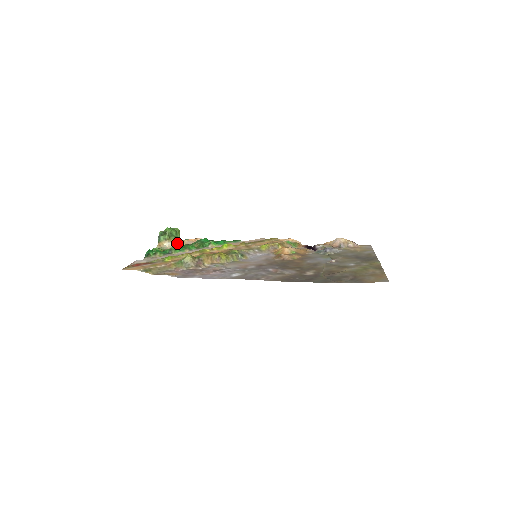
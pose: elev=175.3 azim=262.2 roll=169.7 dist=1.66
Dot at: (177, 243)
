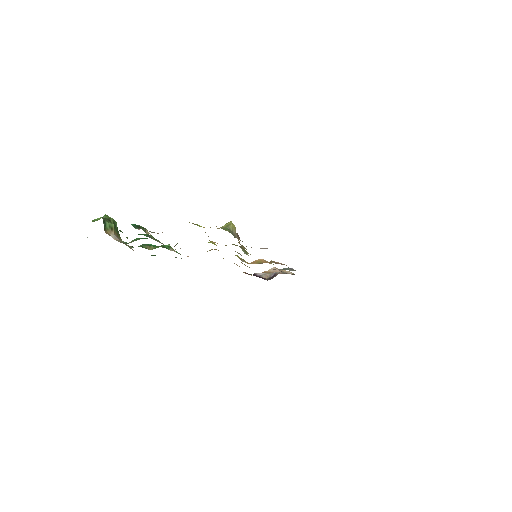
Dot at: (121, 240)
